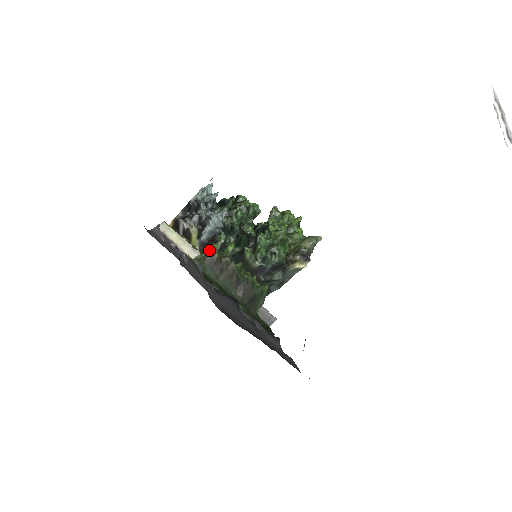
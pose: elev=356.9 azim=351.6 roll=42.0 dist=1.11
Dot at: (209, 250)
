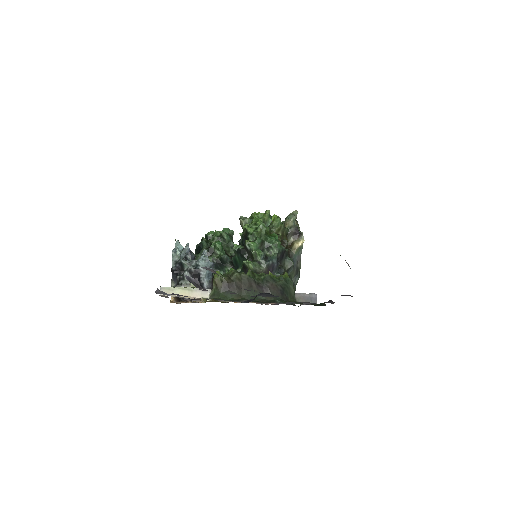
Dot at: (215, 279)
